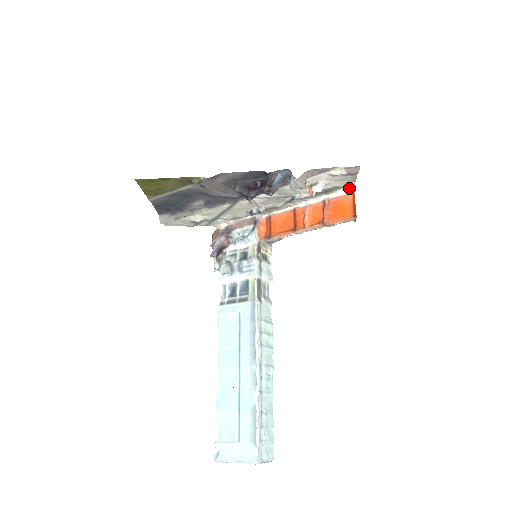
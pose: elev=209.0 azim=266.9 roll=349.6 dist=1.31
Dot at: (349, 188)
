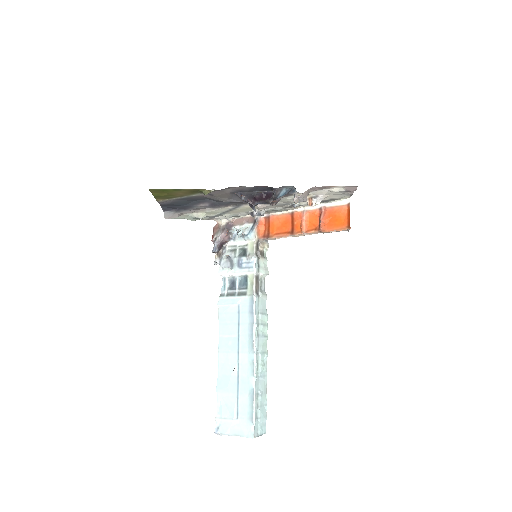
Dot at: (345, 200)
